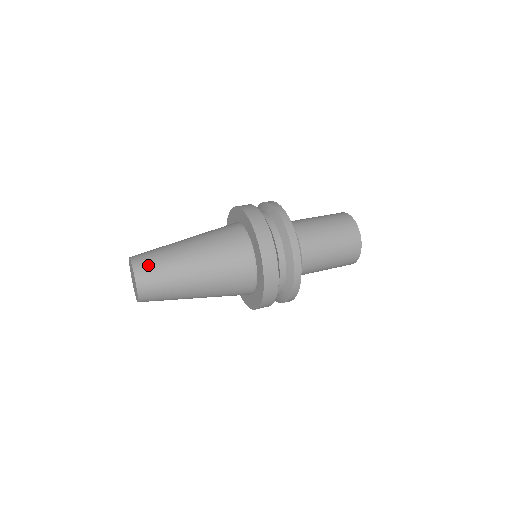
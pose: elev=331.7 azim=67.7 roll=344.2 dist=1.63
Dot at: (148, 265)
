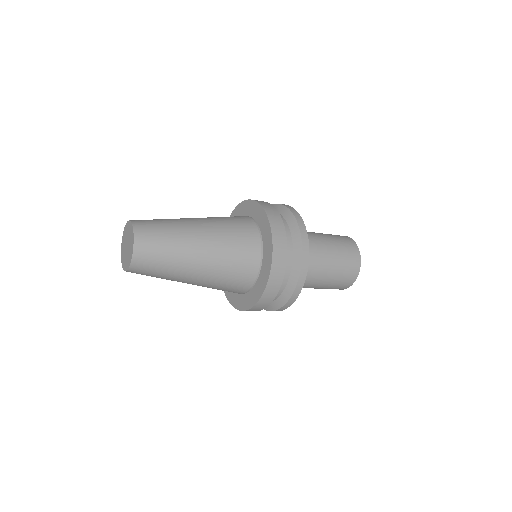
Dot at: occluded
